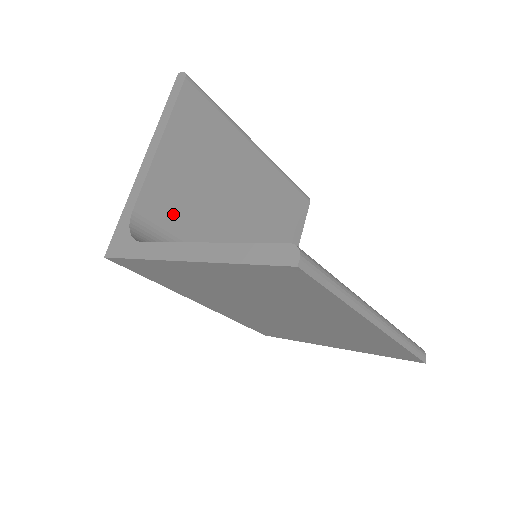
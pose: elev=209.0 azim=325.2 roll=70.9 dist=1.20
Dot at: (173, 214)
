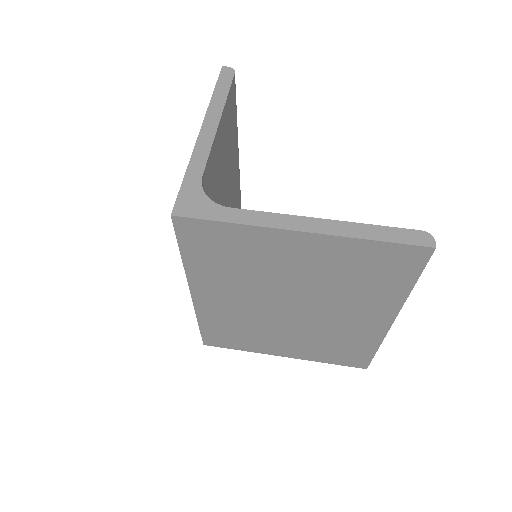
Dot at: (211, 194)
